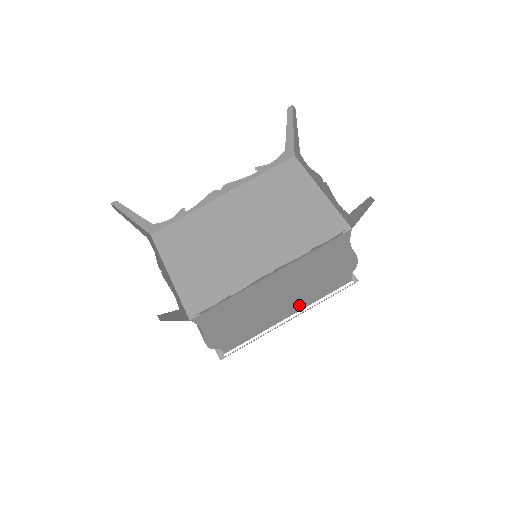
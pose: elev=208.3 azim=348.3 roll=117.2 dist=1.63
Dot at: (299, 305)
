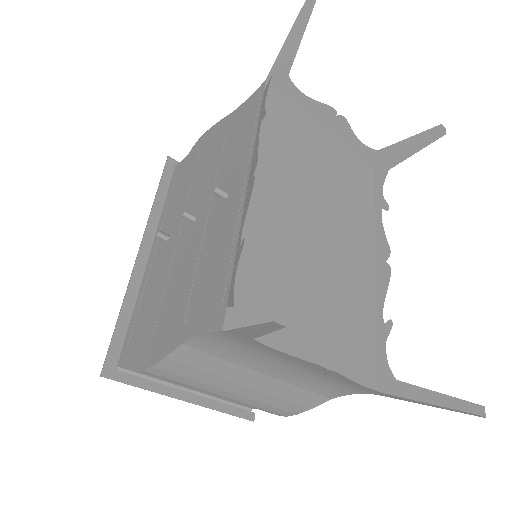
Dot at: occluded
